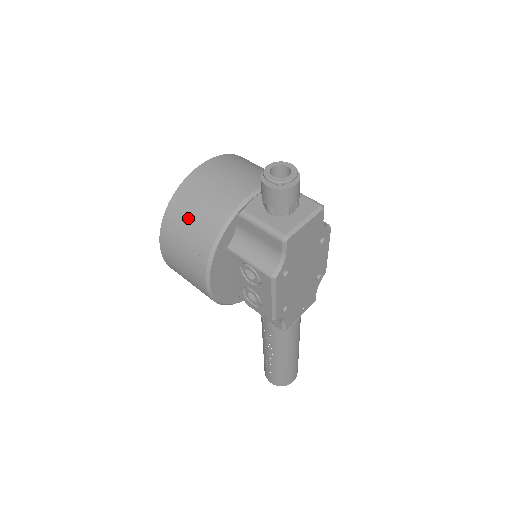
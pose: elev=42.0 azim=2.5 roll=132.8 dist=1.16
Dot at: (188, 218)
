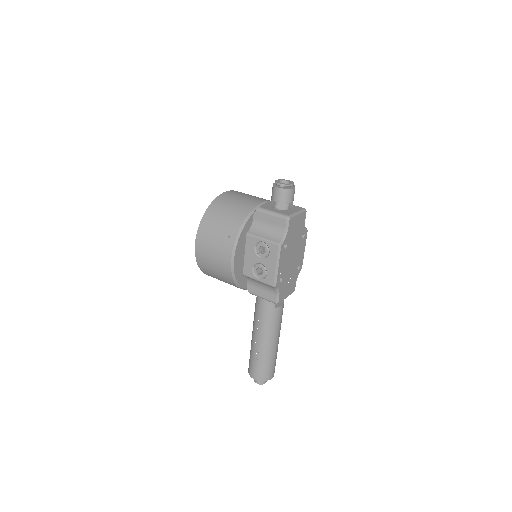
Dot at: (221, 216)
